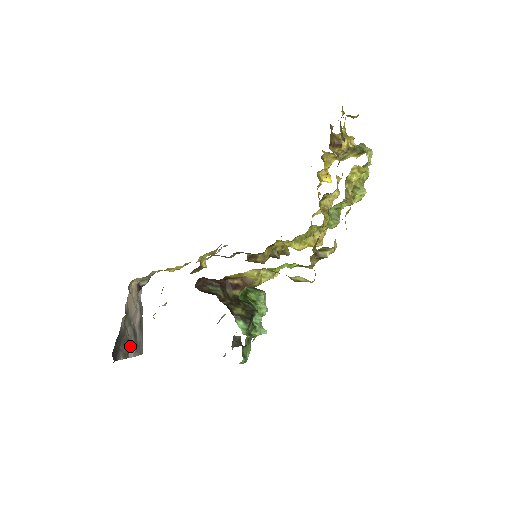
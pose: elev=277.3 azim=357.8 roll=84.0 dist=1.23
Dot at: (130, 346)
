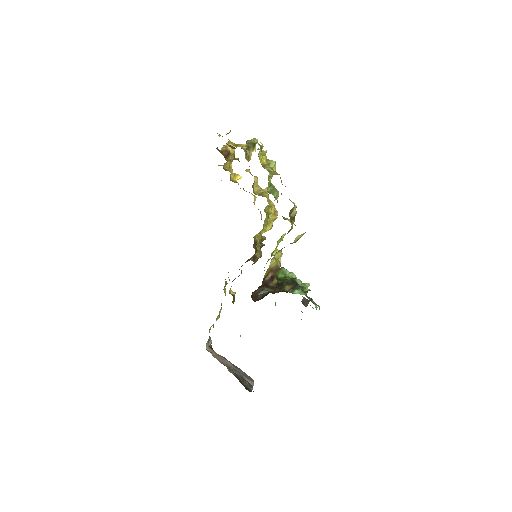
Dot at: (246, 380)
